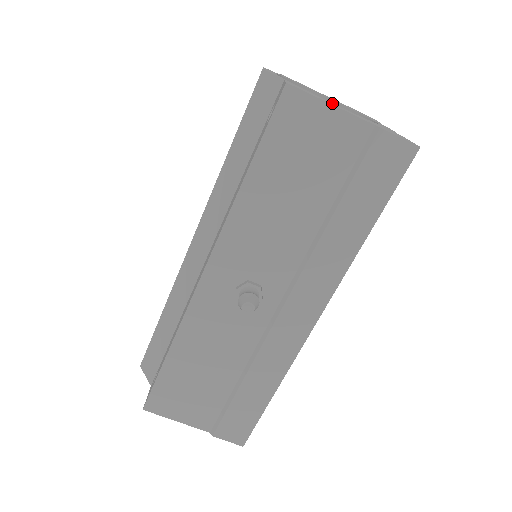
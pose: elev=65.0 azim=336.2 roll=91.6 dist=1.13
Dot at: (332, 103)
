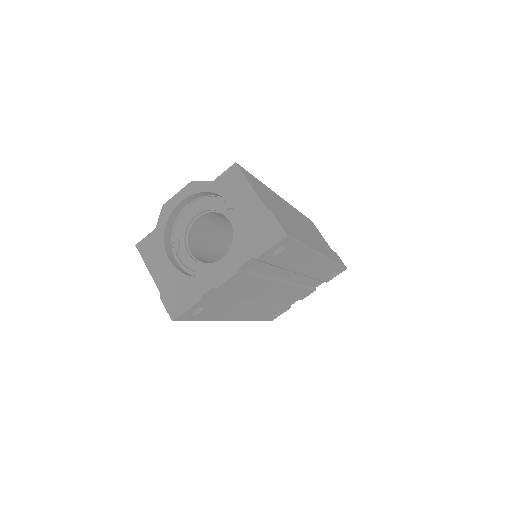
Dot at: (164, 259)
